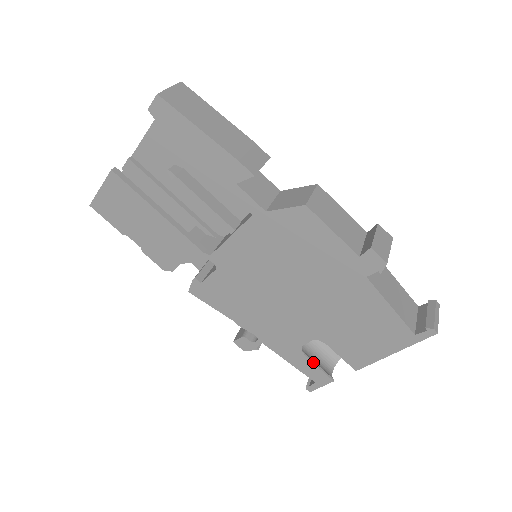
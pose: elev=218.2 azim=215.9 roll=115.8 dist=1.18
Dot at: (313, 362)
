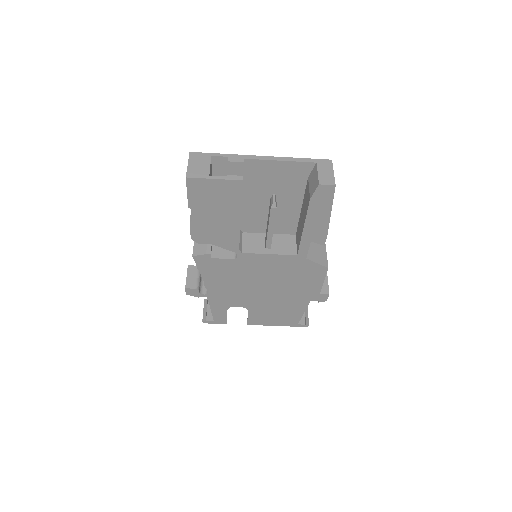
Dot at: occluded
